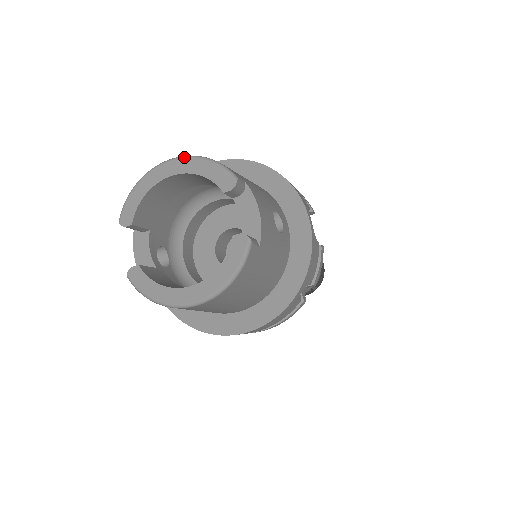
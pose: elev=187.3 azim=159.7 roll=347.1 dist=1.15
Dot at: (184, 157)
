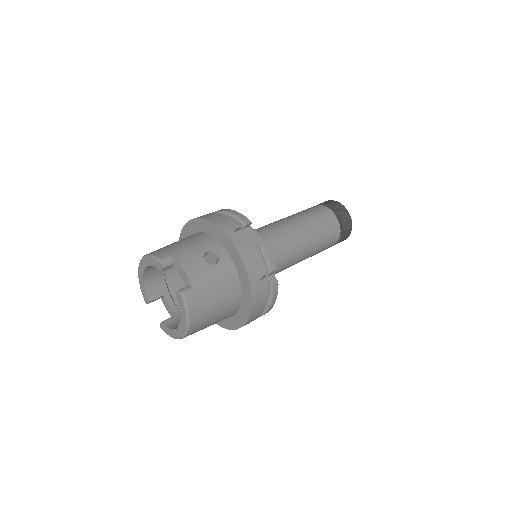
Dot at: (142, 259)
